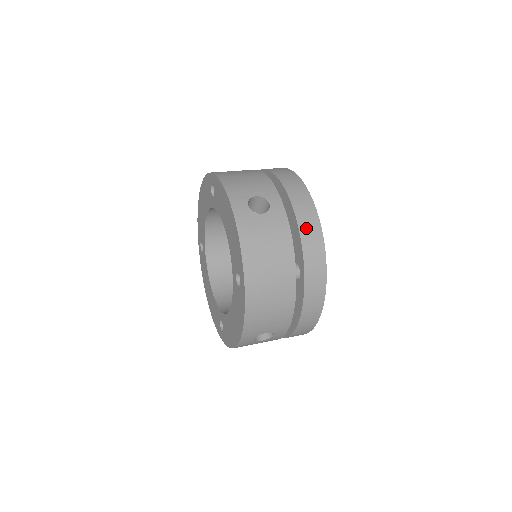
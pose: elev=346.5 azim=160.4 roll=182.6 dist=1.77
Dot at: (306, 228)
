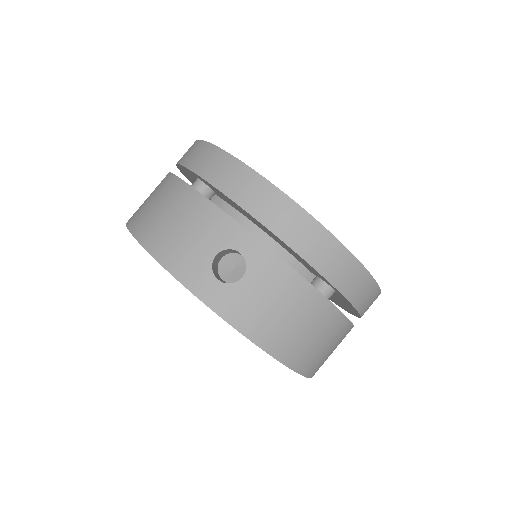
Dot at: occluded
